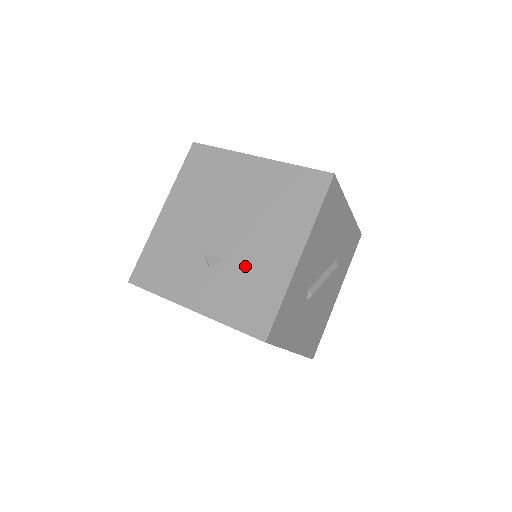
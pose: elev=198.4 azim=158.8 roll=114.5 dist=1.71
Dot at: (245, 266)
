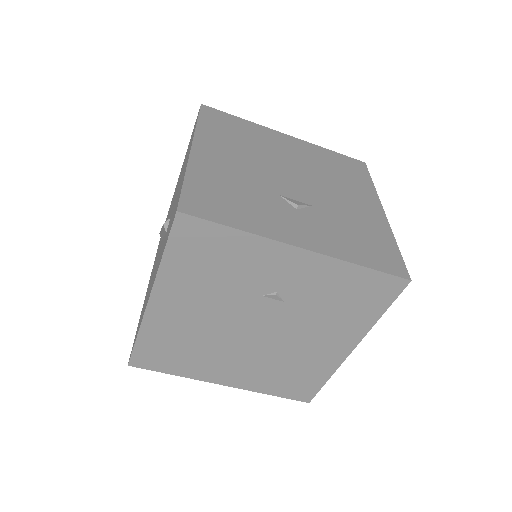
Dot at: (338, 213)
